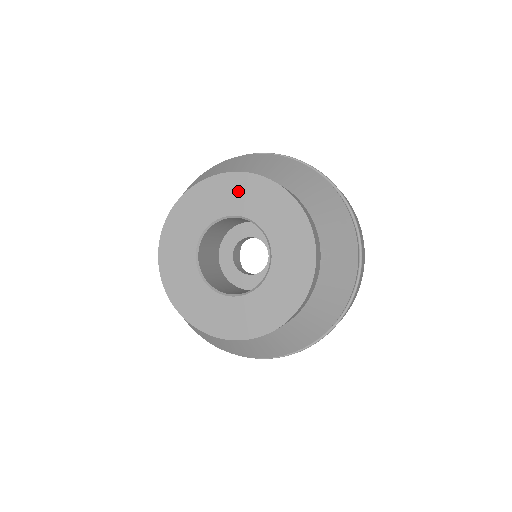
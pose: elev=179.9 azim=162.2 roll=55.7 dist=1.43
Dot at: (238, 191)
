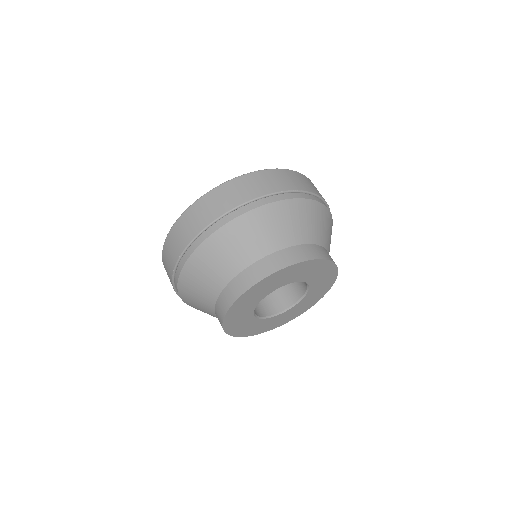
Dot at: (273, 282)
